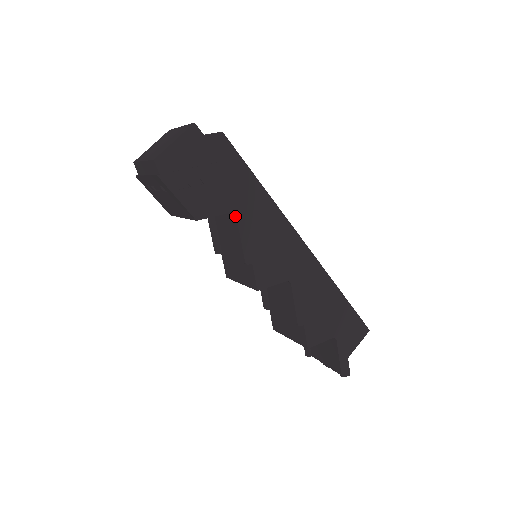
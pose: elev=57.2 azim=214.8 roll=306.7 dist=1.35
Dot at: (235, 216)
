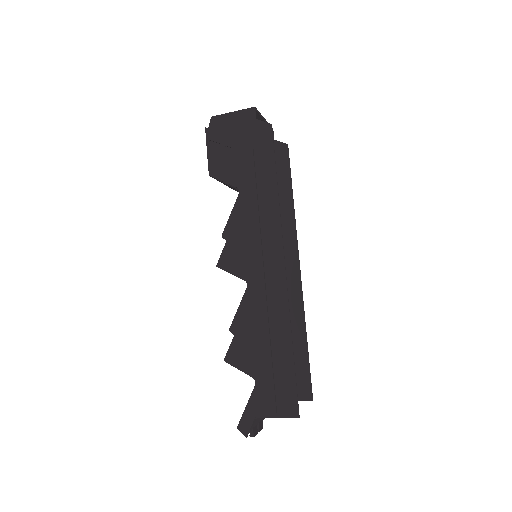
Dot at: (239, 193)
